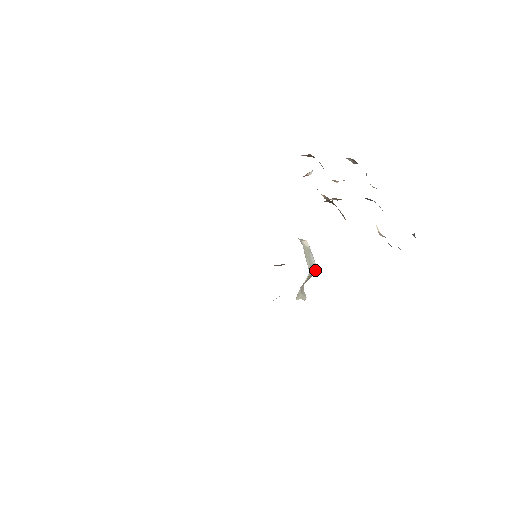
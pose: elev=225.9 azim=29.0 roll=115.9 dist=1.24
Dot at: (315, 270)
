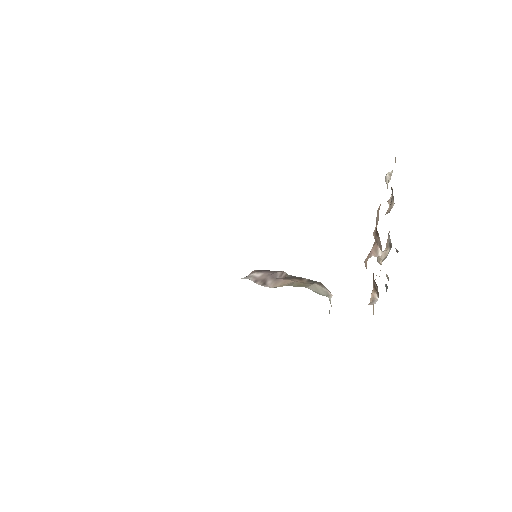
Dot at: occluded
